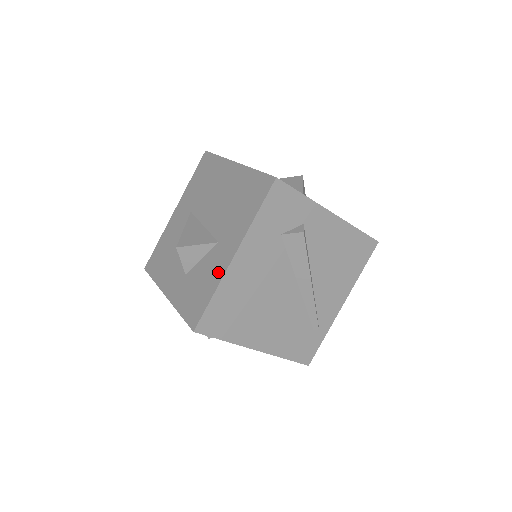
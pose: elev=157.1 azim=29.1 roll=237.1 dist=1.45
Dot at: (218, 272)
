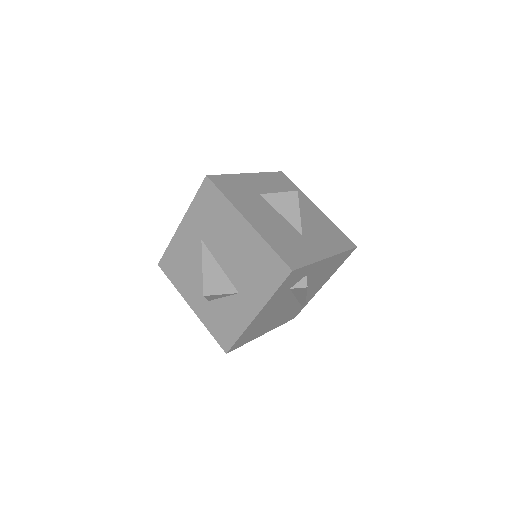
Dot at: (243, 320)
